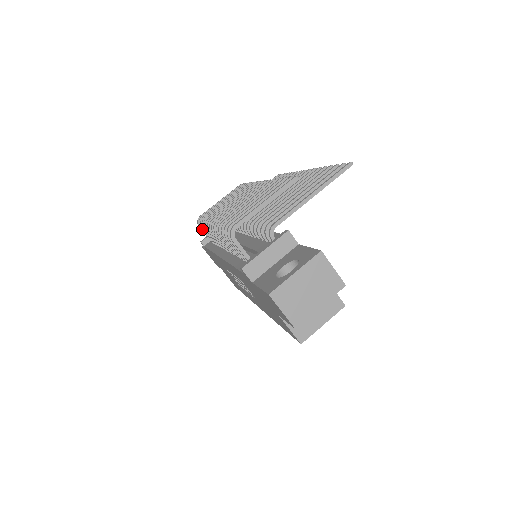
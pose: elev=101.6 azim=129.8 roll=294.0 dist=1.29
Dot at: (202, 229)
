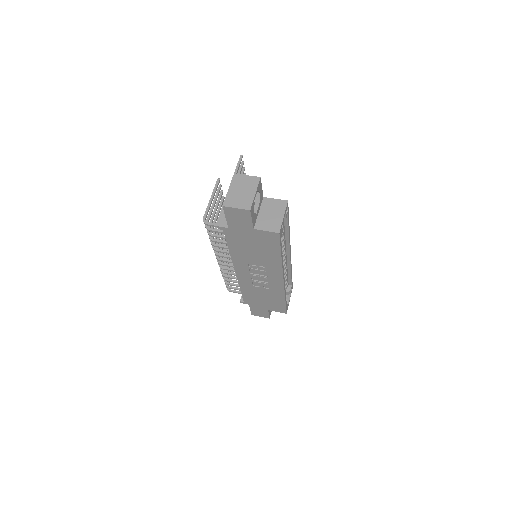
Dot at: (231, 288)
